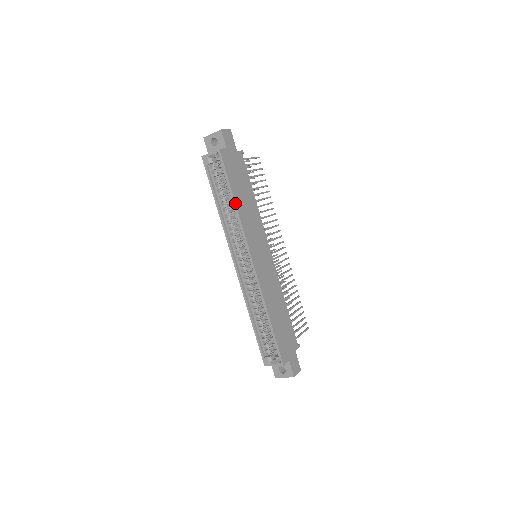
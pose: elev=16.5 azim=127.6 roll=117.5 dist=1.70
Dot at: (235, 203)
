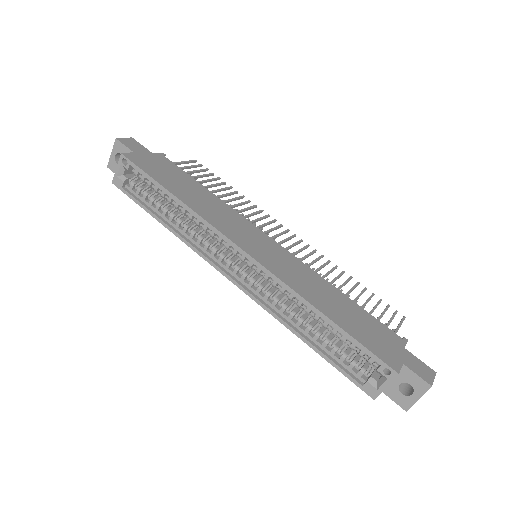
Dot at: (177, 198)
